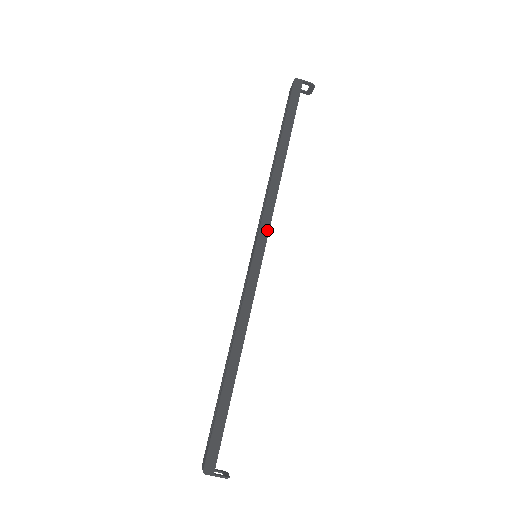
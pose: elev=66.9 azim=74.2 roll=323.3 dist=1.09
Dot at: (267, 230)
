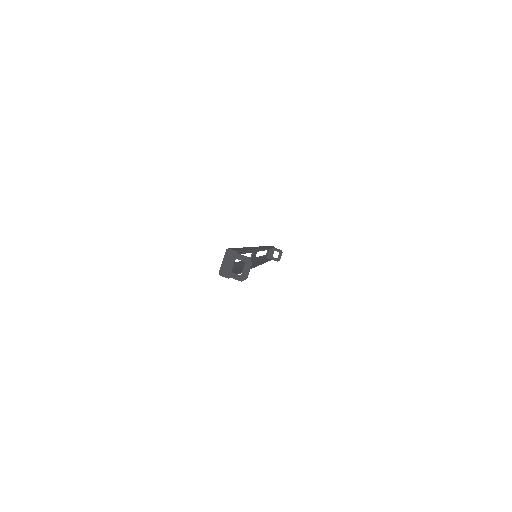
Dot at: occluded
